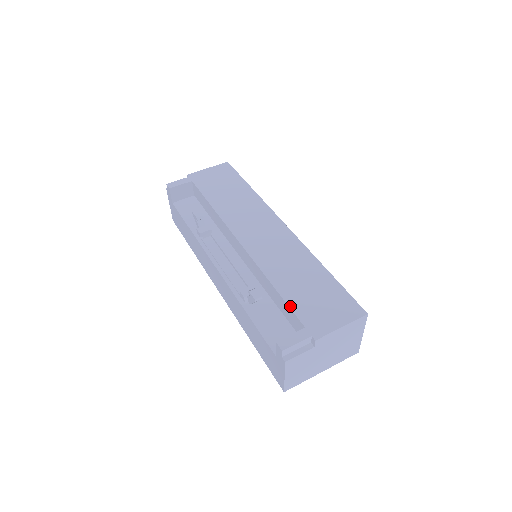
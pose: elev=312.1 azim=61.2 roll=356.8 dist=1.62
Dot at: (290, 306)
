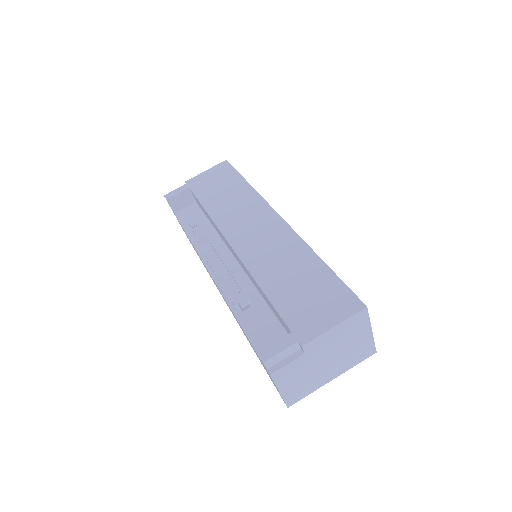
Dot at: (277, 309)
